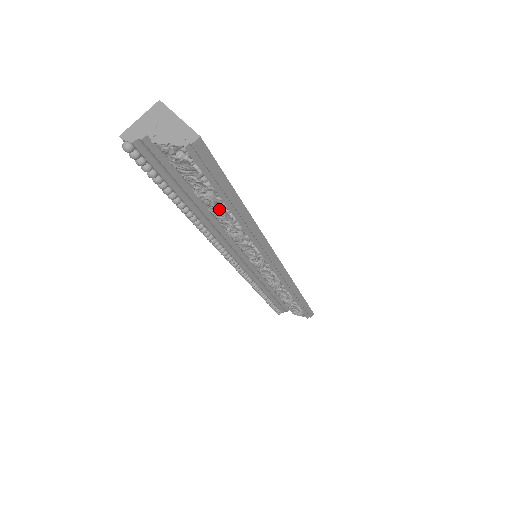
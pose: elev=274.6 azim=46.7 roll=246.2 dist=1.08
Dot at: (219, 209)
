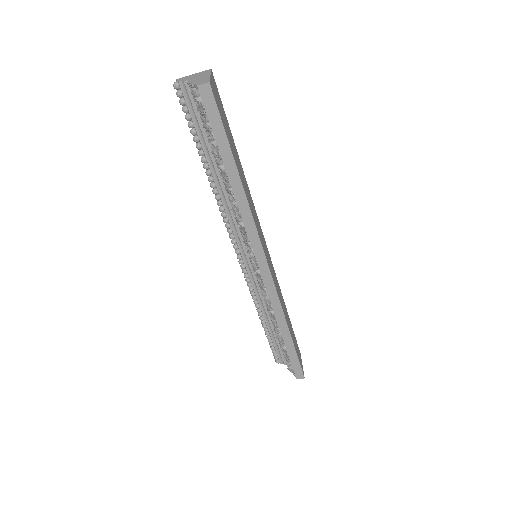
Dot at: (223, 169)
